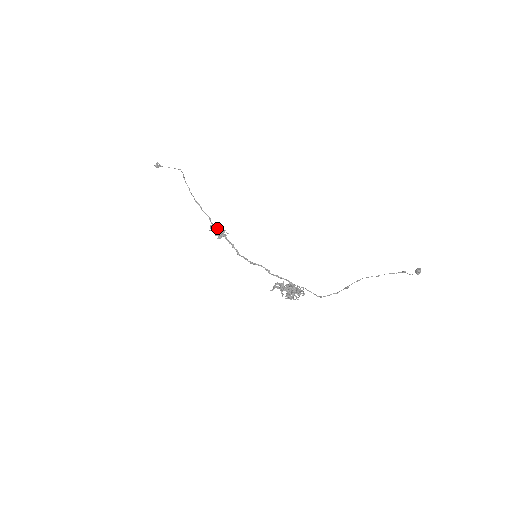
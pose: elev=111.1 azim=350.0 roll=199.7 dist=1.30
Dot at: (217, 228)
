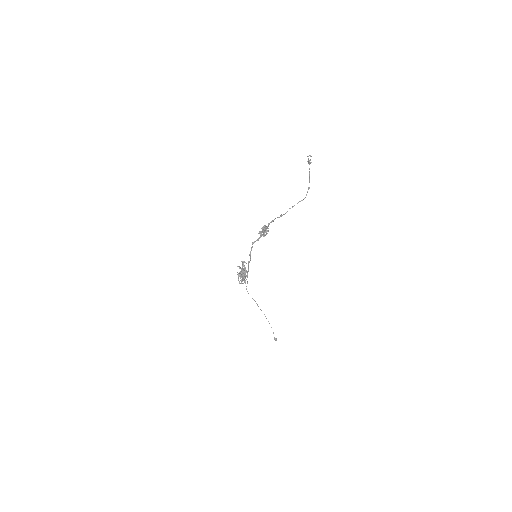
Dot at: (266, 229)
